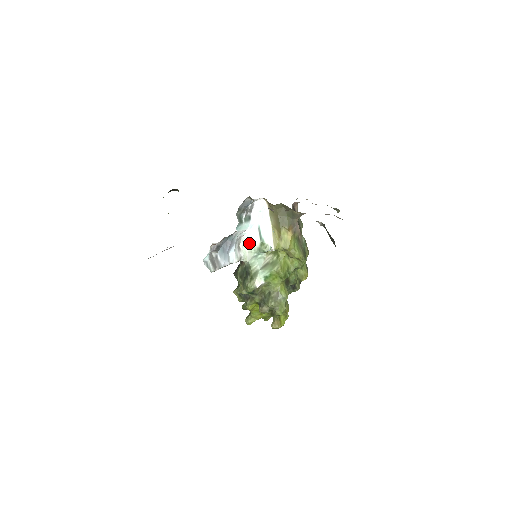
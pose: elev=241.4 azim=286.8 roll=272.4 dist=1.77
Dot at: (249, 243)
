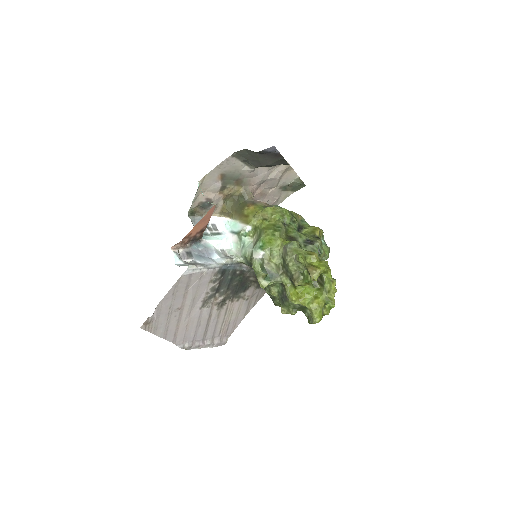
Dot at: (233, 247)
